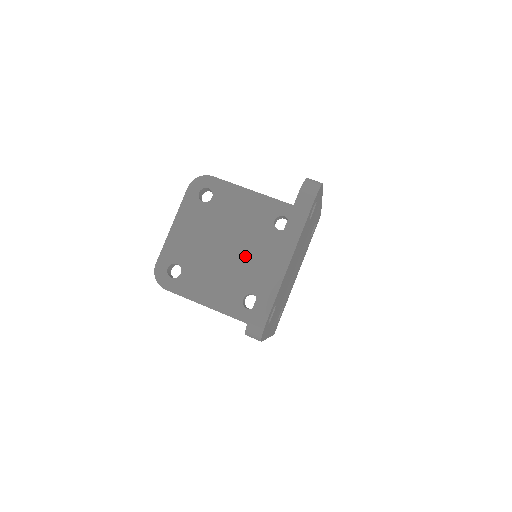
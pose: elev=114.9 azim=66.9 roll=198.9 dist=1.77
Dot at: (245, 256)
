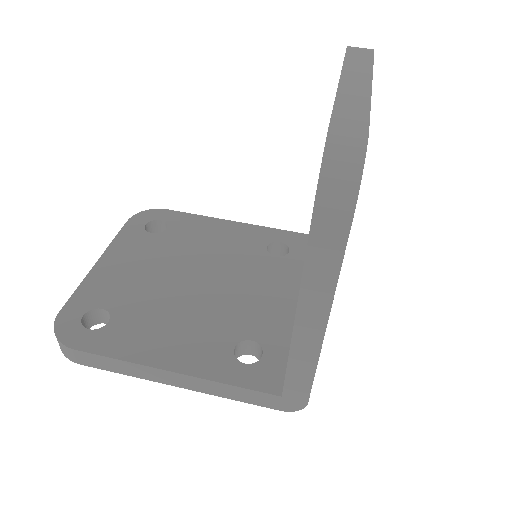
Dot at: (228, 289)
